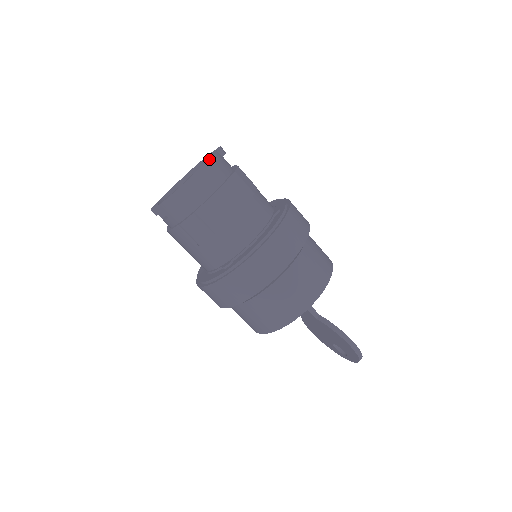
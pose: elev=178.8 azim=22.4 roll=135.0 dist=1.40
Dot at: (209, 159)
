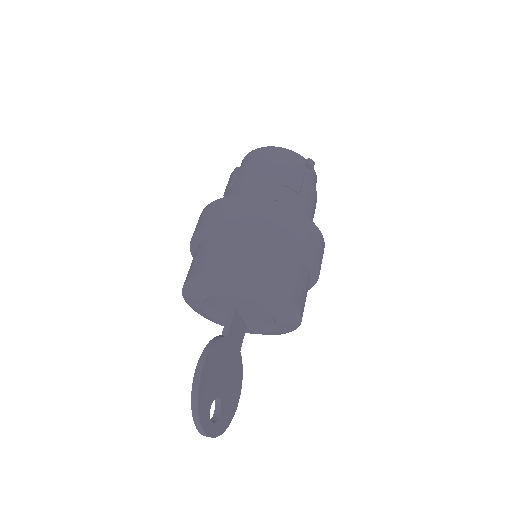
Dot at: (287, 149)
